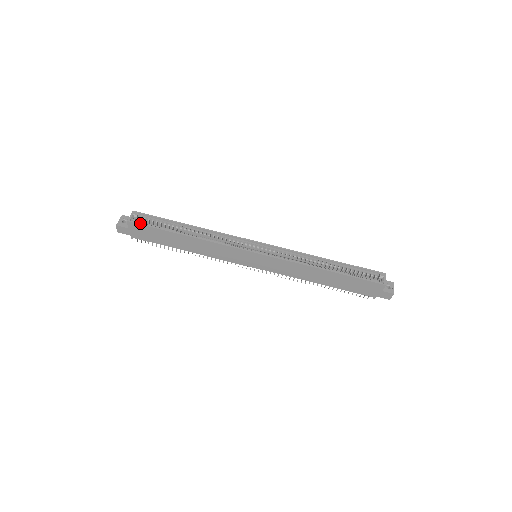
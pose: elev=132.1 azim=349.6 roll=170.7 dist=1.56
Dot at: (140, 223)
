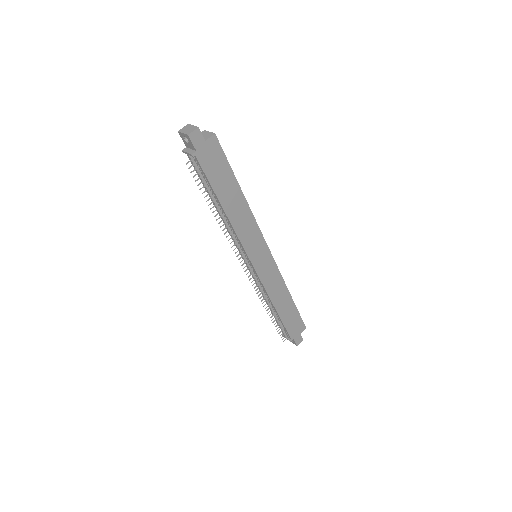
Dot at: occluded
